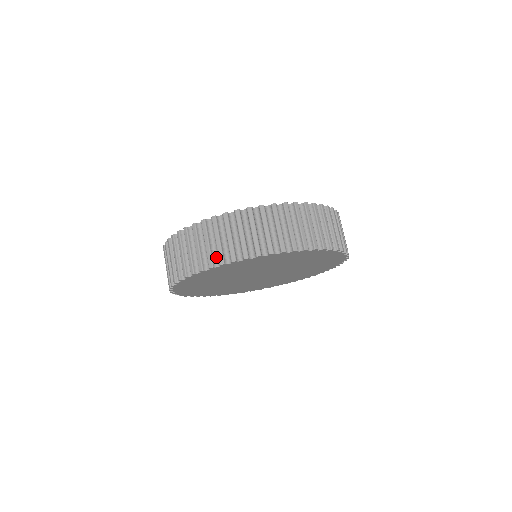
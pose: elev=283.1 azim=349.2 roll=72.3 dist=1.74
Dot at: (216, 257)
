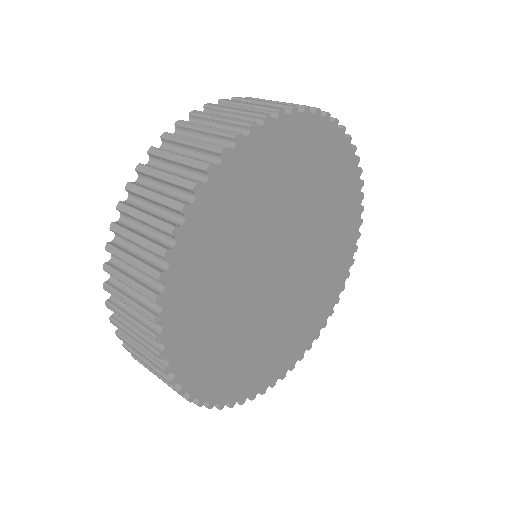
Dot at: (170, 218)
